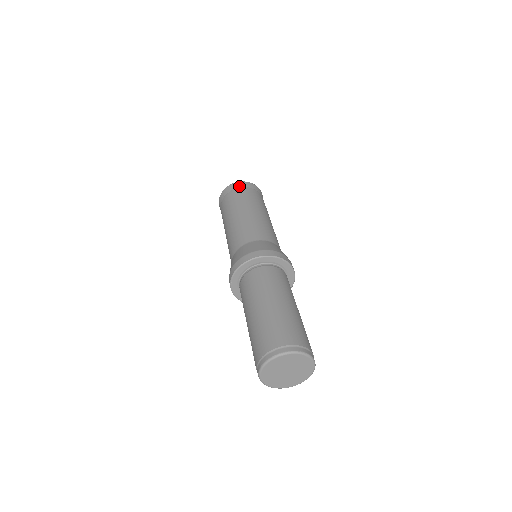
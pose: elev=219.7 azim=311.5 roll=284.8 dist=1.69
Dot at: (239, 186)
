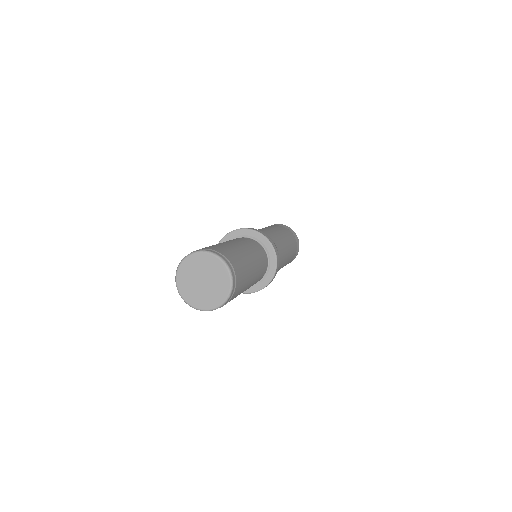
Dot at: occluded
